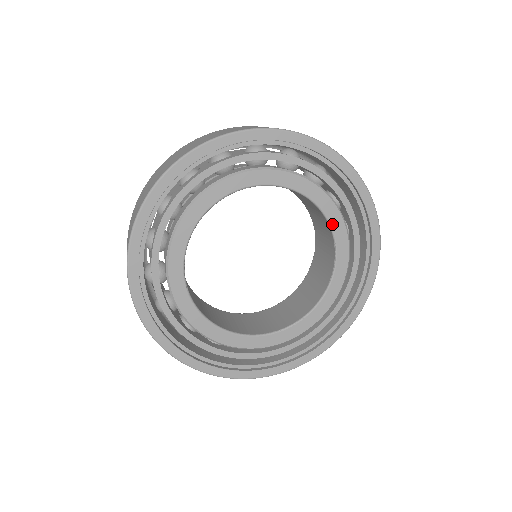
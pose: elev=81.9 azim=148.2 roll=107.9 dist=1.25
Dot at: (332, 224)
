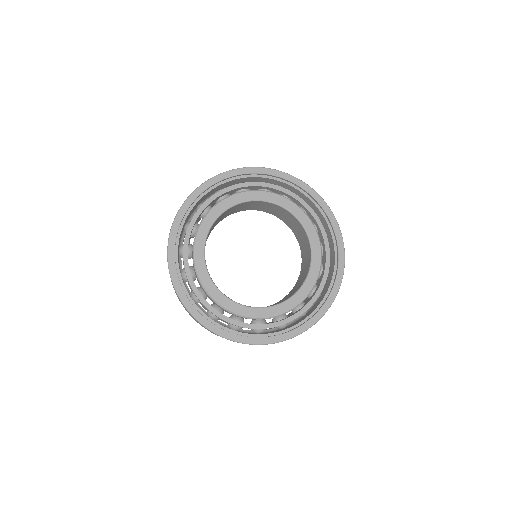
Dot at: (313, 254)
